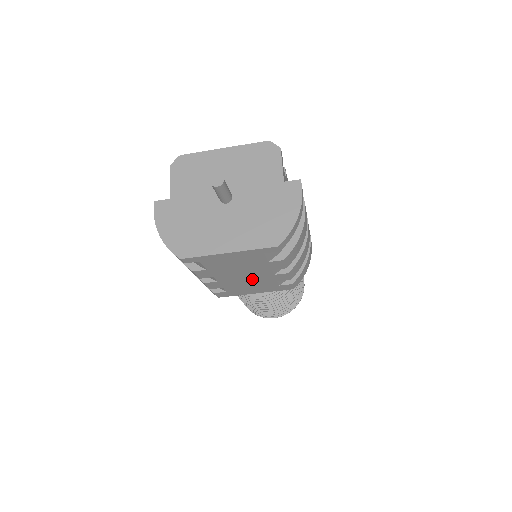
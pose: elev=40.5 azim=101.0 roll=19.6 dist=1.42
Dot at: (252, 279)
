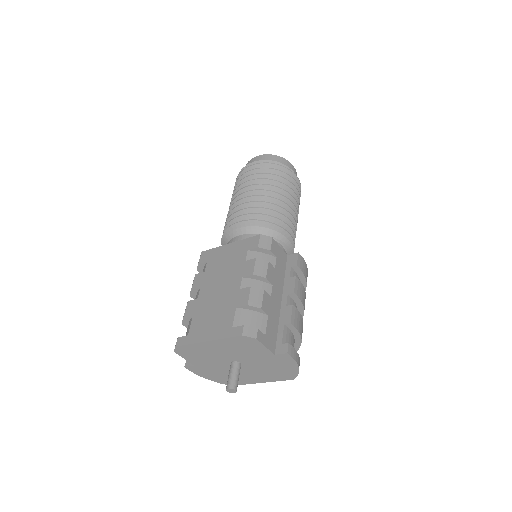
Dot at: occluded
